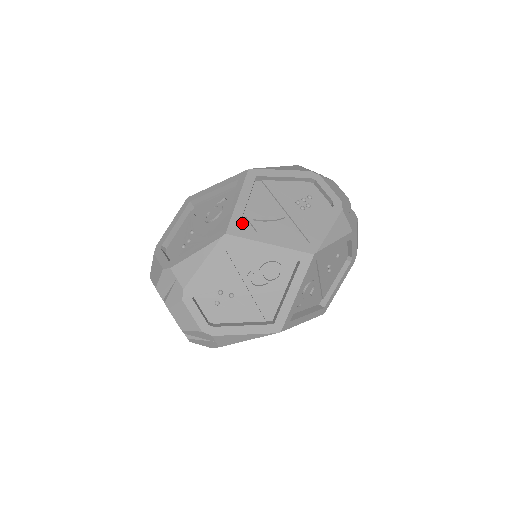
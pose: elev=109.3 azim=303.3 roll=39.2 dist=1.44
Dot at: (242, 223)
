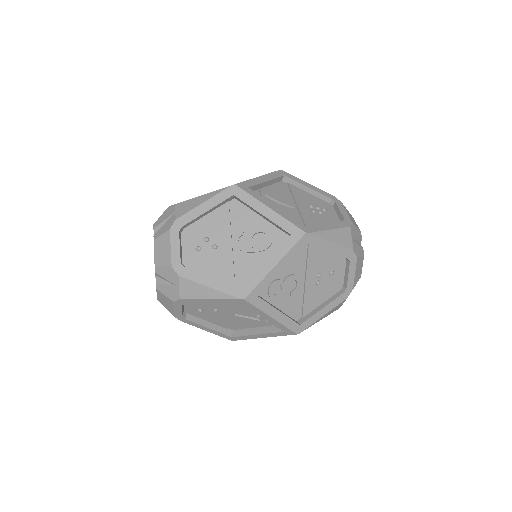
Dot at: occluded
